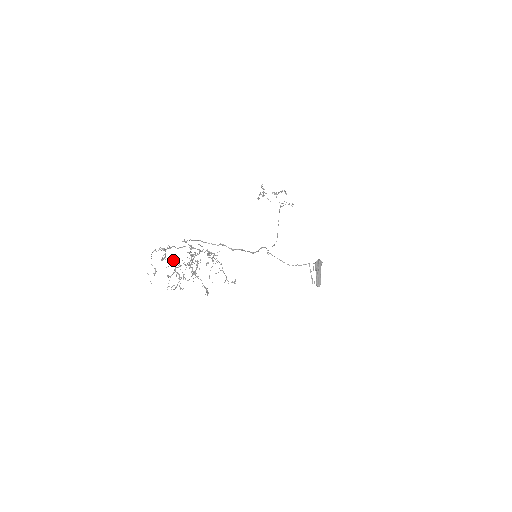
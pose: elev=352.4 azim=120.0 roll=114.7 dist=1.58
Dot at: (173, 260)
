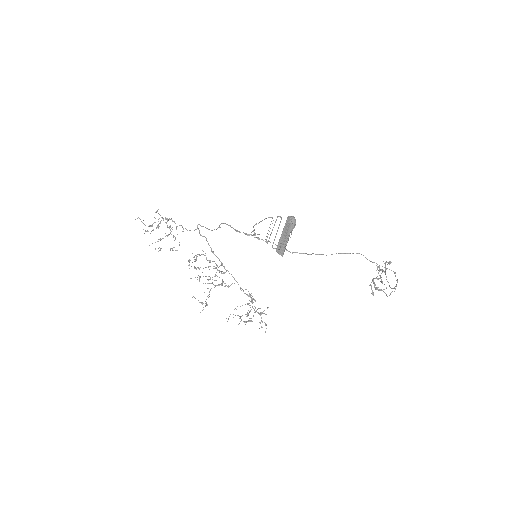
Dot at: occluded
